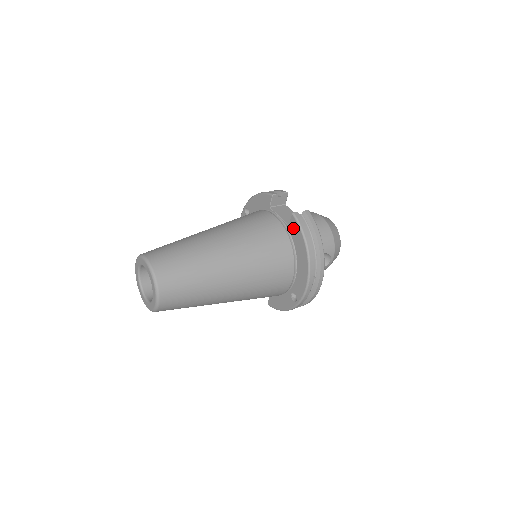
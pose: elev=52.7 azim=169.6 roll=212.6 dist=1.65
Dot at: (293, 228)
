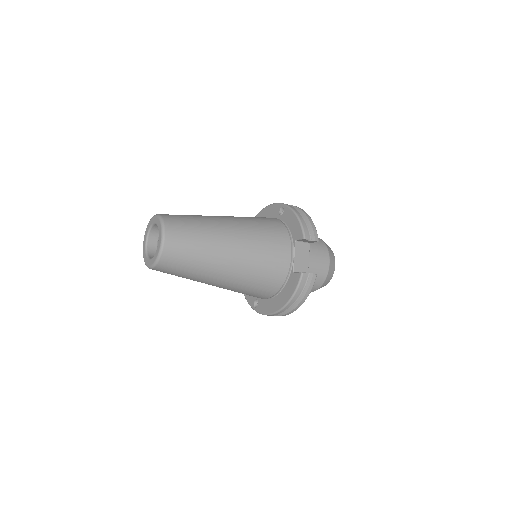
Dot at: (293, 279)
